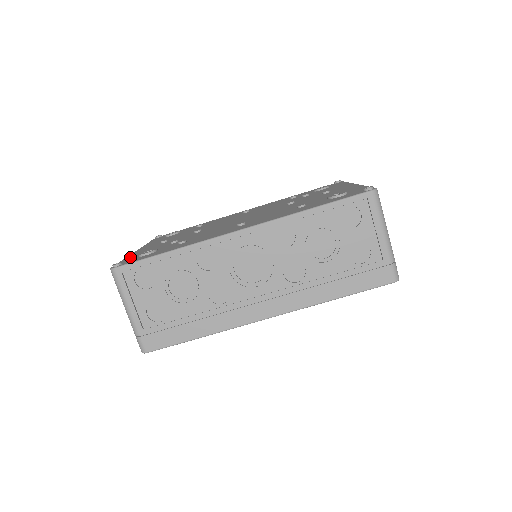
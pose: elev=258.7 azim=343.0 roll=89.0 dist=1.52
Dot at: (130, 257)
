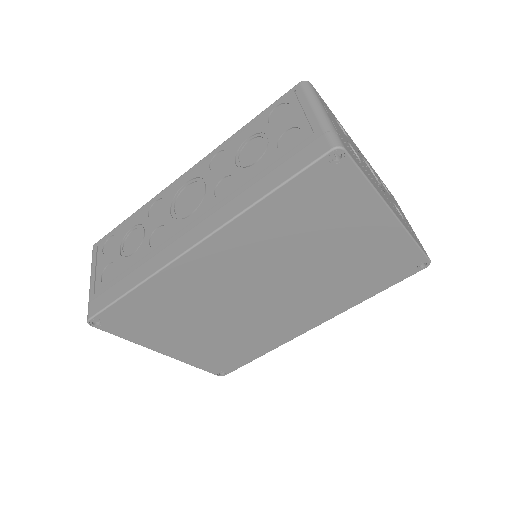
Dot at: occluded
